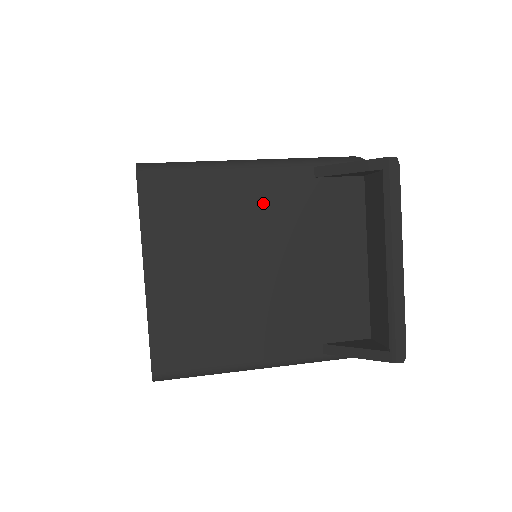
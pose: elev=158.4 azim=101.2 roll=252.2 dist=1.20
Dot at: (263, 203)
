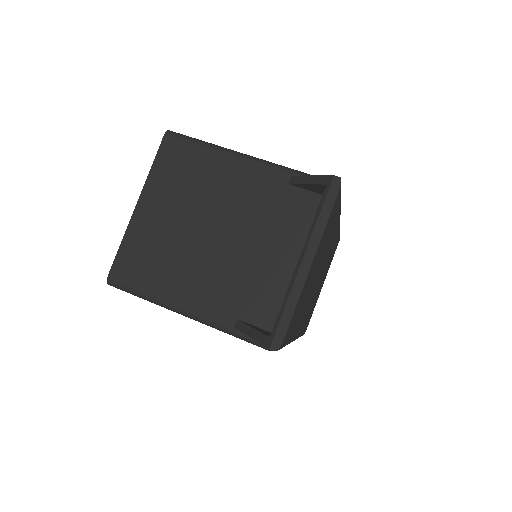
Dot at: (240, 188)
